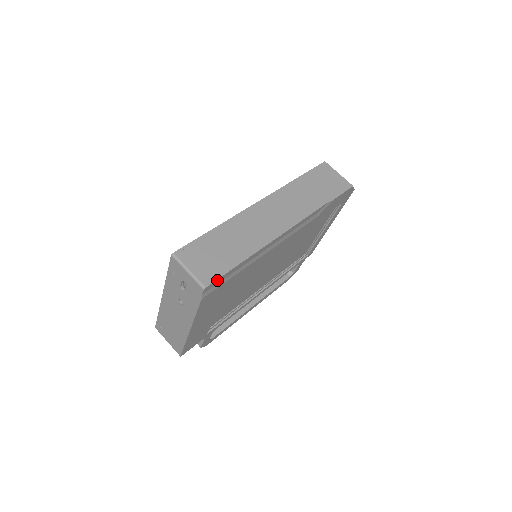
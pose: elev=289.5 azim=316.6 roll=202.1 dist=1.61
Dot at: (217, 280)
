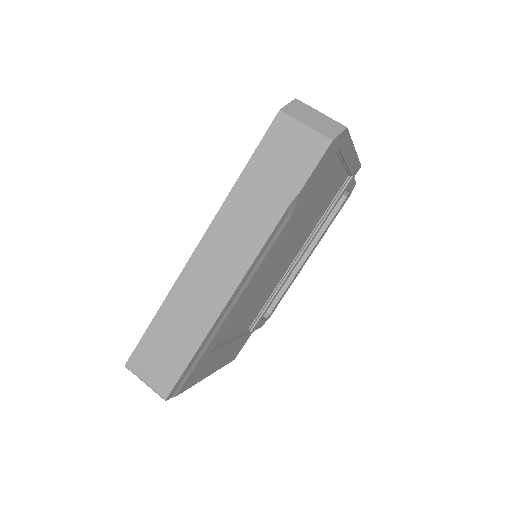
Dot at: (176, 384)
